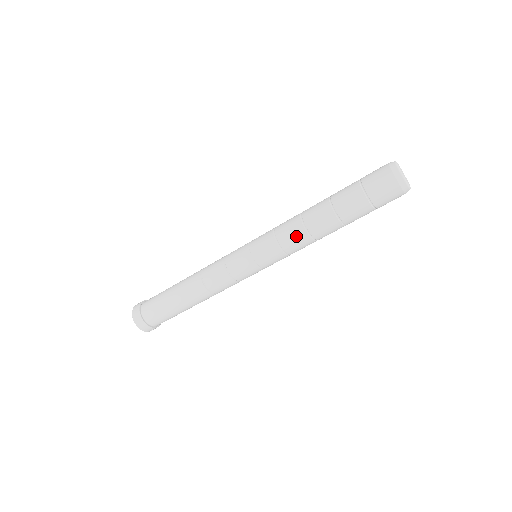
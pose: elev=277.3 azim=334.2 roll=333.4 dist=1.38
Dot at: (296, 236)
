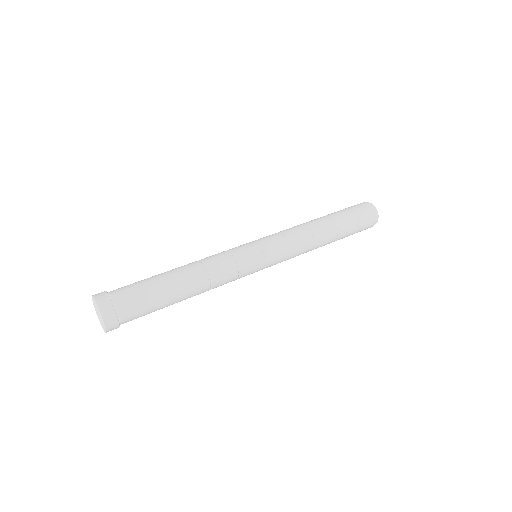
Dot at: (306, 245)
